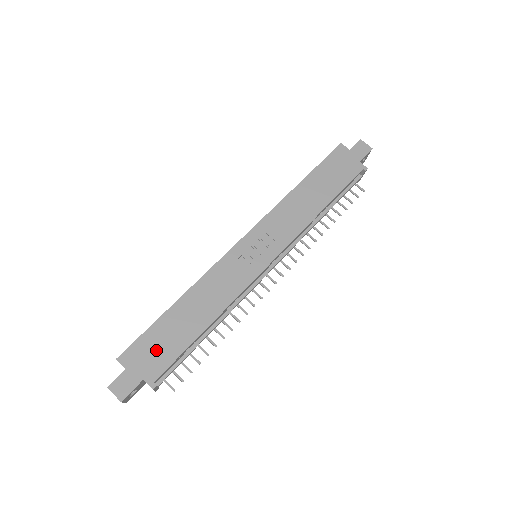
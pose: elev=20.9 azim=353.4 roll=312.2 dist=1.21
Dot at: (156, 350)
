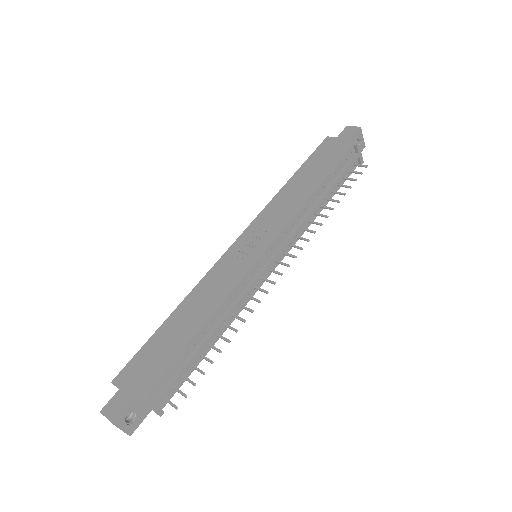
Dot at: (149, 363)
